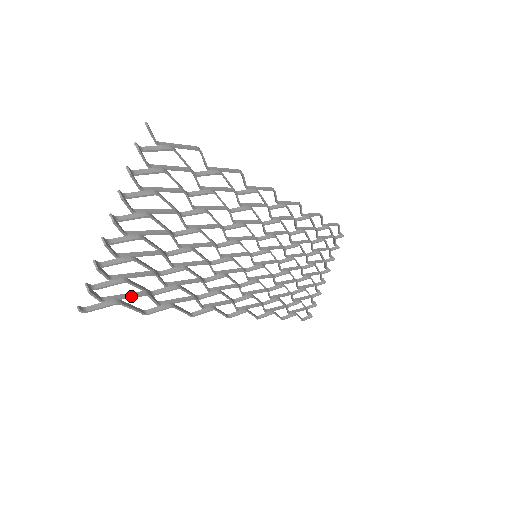
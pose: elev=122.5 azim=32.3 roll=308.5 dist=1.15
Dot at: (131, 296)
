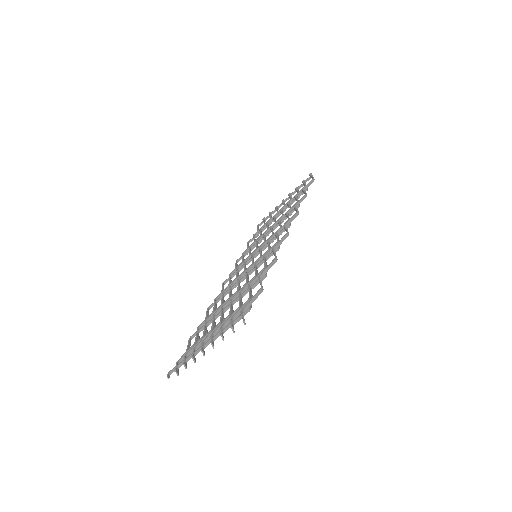
Dot at: occluded
